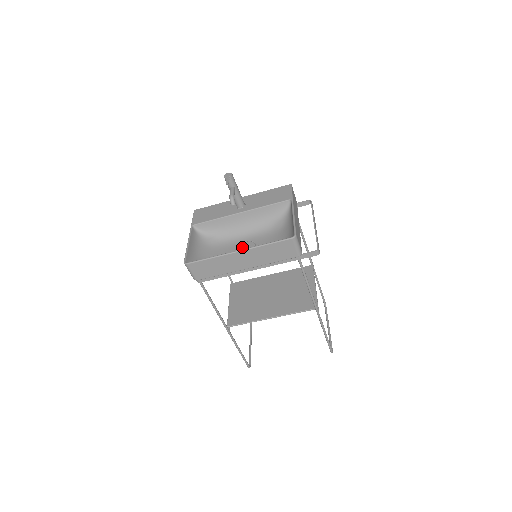
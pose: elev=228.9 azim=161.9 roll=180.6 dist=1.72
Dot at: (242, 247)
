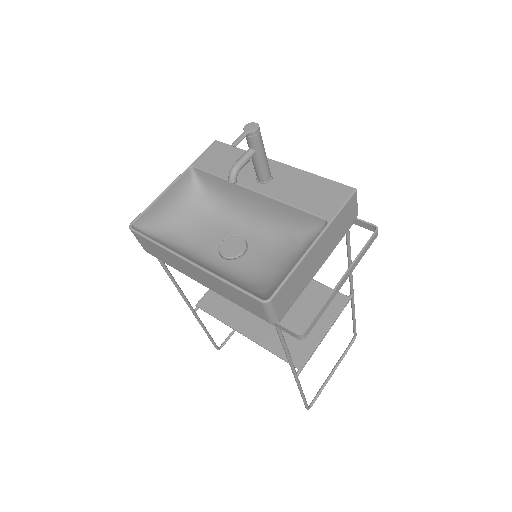
Dot at: (228, 242)
